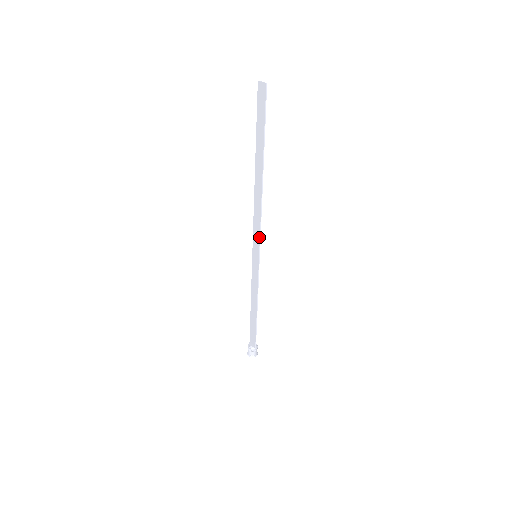
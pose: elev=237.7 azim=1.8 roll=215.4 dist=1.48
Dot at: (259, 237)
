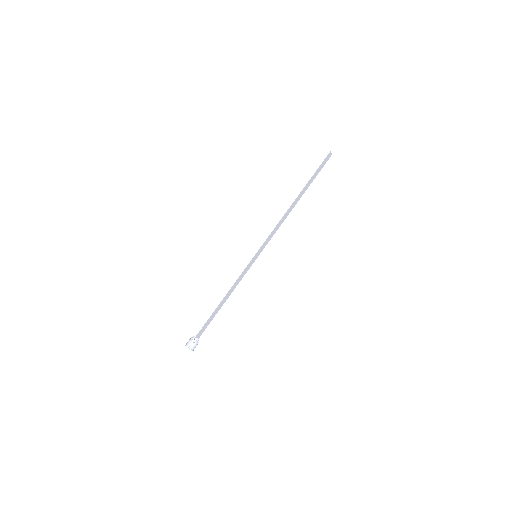
Dot at: (266, 238)
